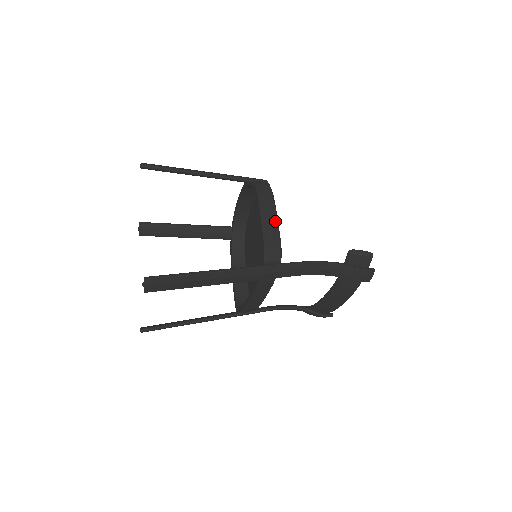
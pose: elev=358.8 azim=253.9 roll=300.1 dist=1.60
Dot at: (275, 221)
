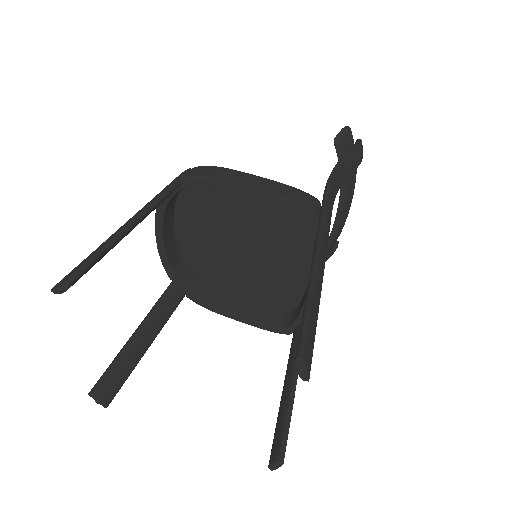
Dot at: (264, 179)
